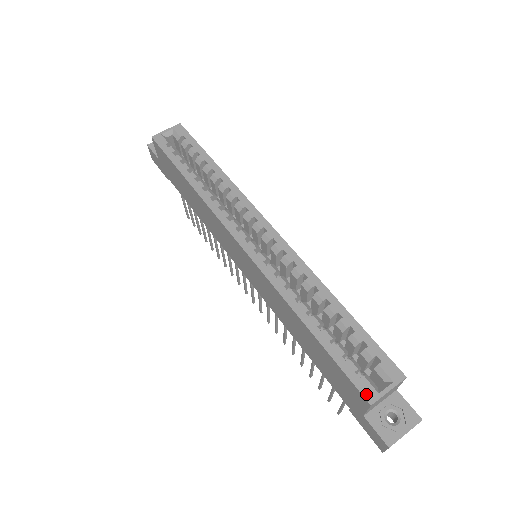
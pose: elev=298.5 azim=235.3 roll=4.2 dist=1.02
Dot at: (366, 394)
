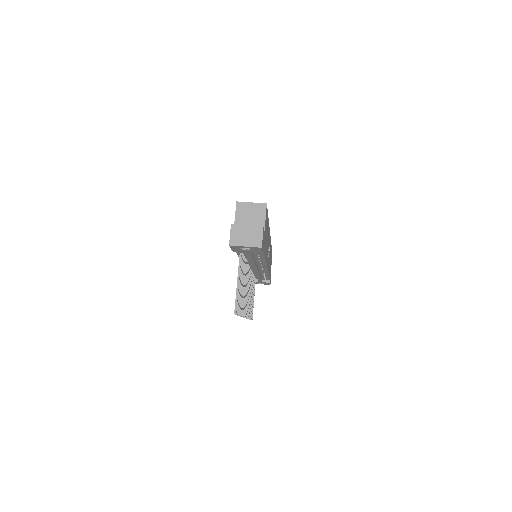
Dot at: occluded
